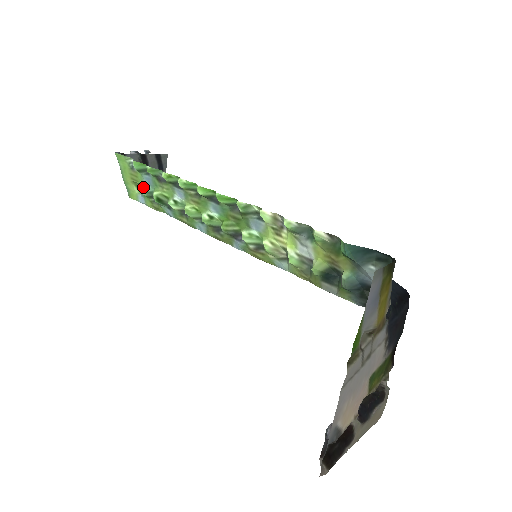
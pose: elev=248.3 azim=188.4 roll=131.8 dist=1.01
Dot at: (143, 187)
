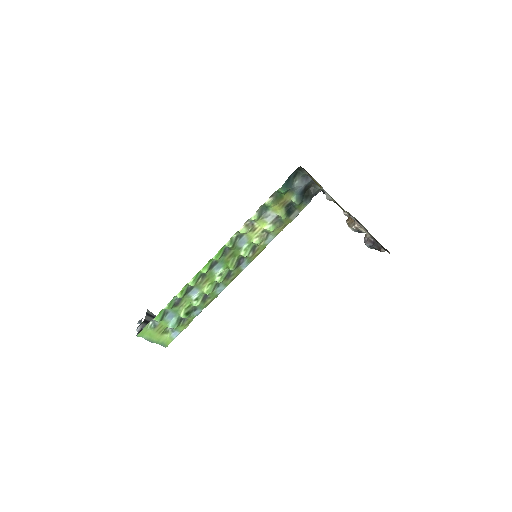
Dot at: (171, 324)
